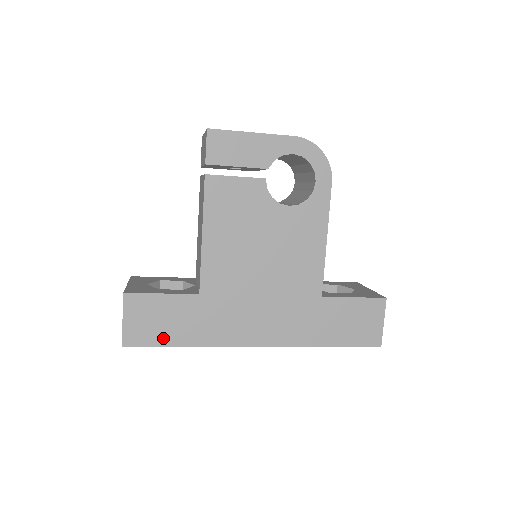
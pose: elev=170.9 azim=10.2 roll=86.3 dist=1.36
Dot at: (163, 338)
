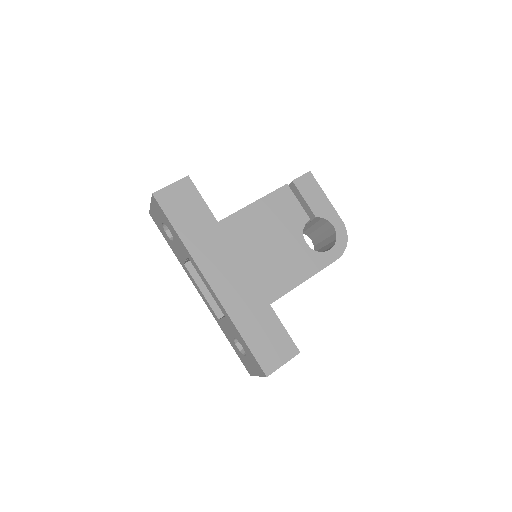
Dot at: (174, 216)
